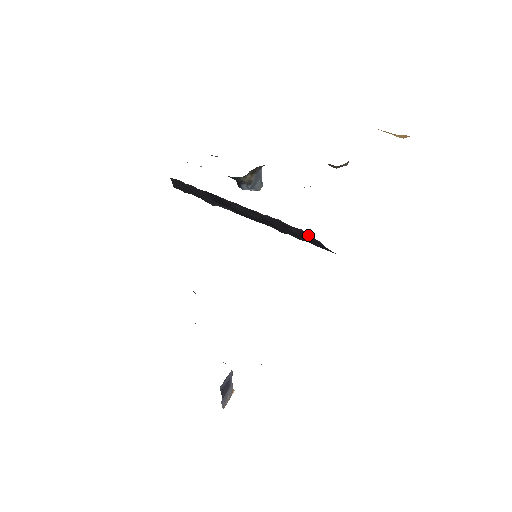
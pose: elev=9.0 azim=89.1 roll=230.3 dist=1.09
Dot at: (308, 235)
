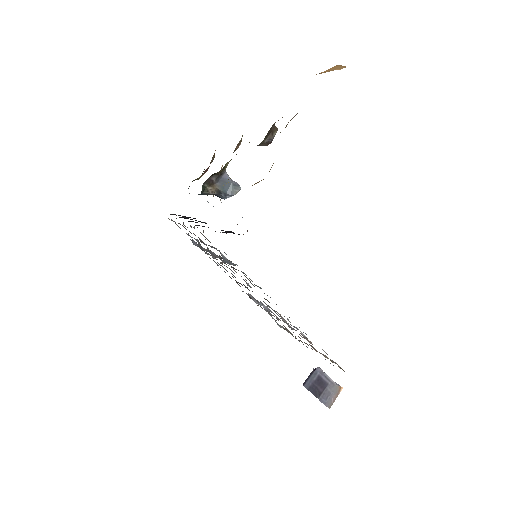
Dot at: occluded
